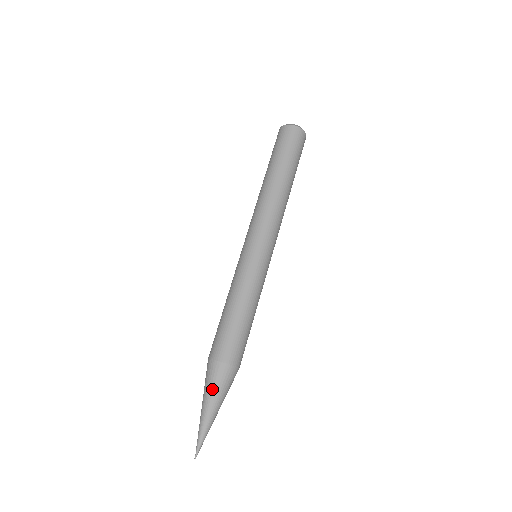
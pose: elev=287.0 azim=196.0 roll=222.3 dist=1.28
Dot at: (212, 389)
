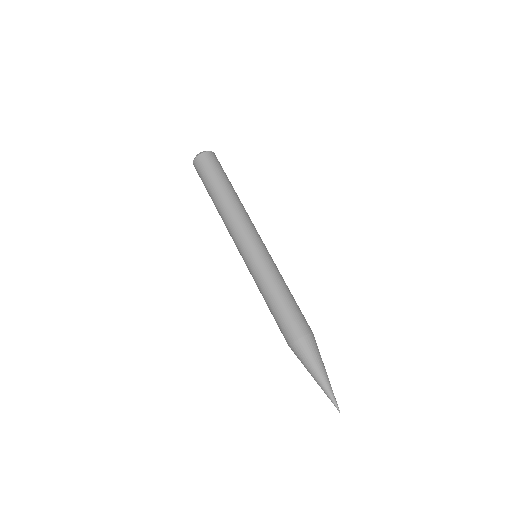
Dot at: (306, 362)
